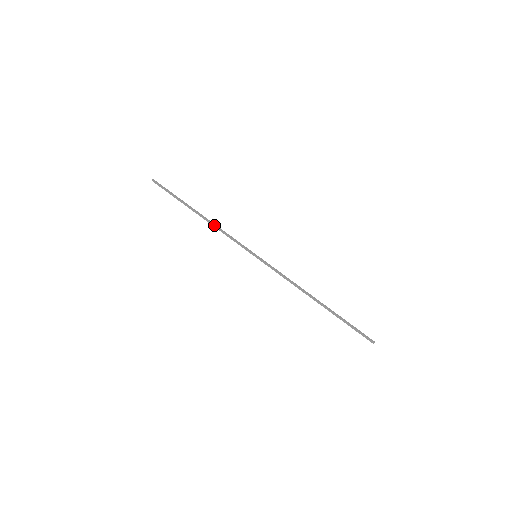
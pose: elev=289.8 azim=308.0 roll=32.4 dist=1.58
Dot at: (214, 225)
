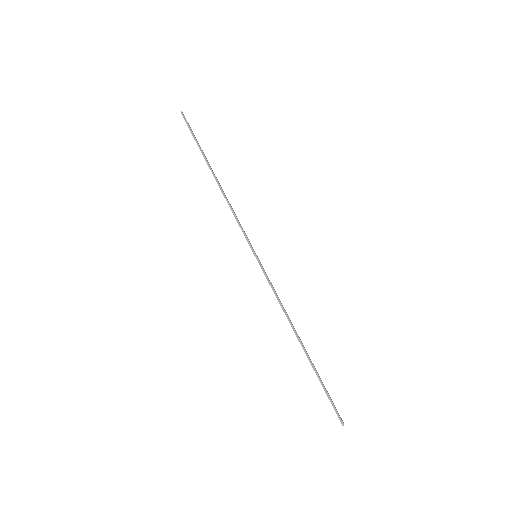
Dot at: (225, 198)
